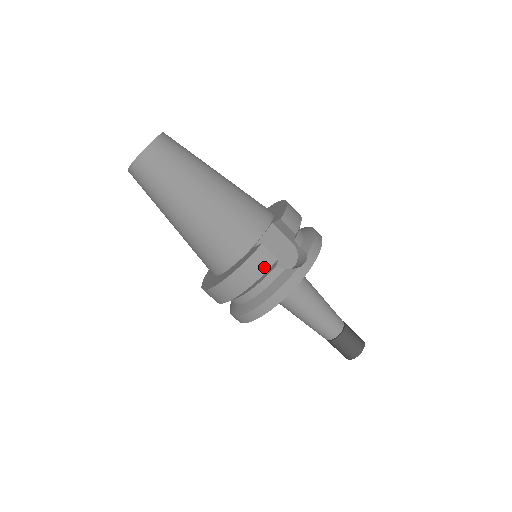
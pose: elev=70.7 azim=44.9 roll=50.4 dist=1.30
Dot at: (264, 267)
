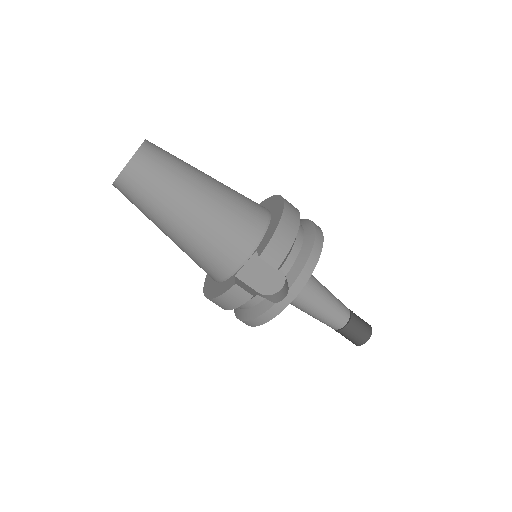
Dot at: (240, 301)
